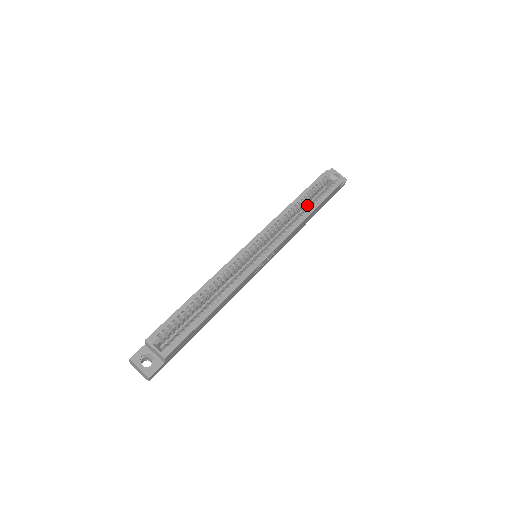
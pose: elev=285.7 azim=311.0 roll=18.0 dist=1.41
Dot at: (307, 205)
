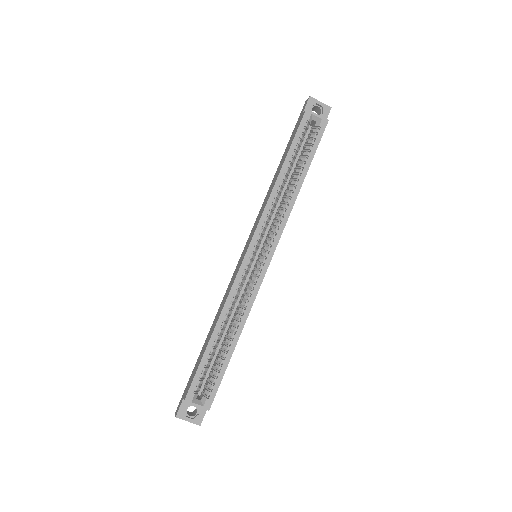
Dot at: occluded
